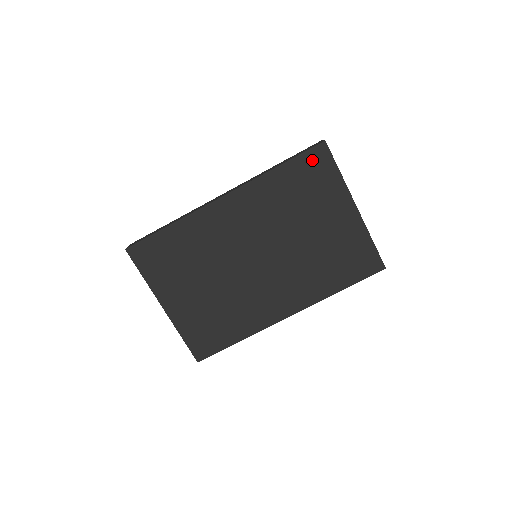
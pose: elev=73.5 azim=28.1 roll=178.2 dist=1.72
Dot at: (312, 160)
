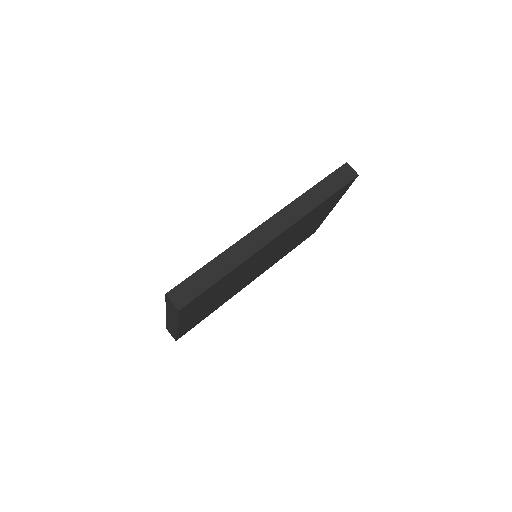
Dot at: (342, 190)
